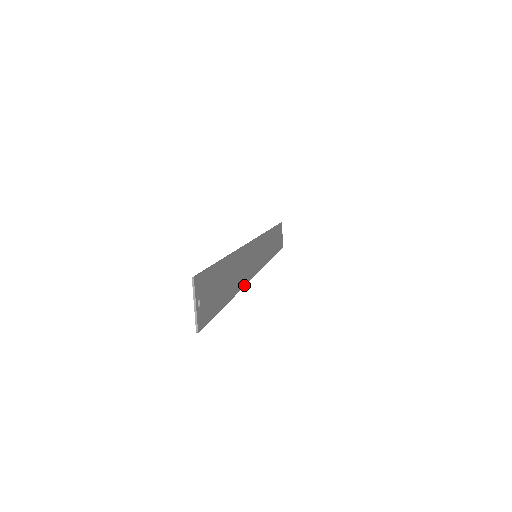
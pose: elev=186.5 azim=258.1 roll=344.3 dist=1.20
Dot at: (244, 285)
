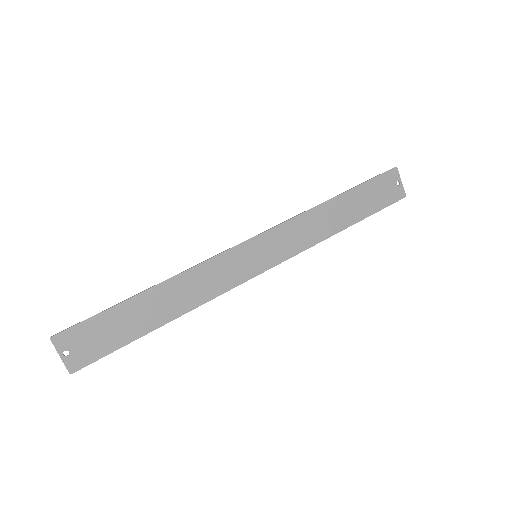
Dot at: (207, 301)
